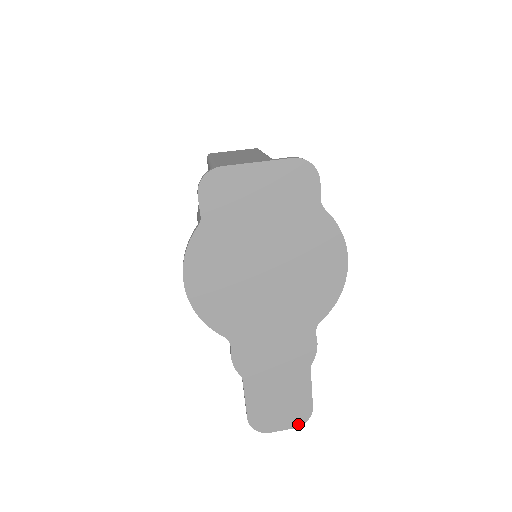
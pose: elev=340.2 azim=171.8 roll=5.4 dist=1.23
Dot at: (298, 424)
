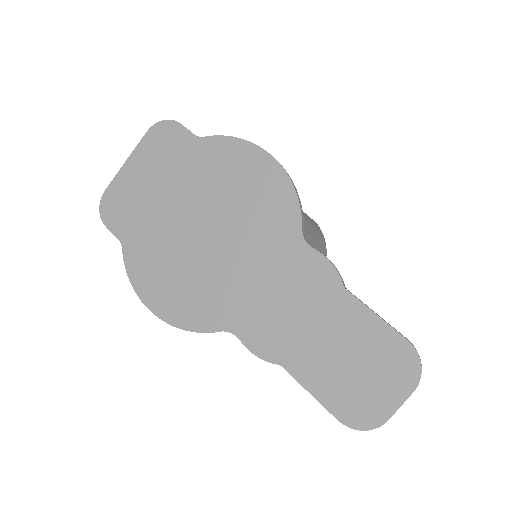
Dot at: (413, 380)
